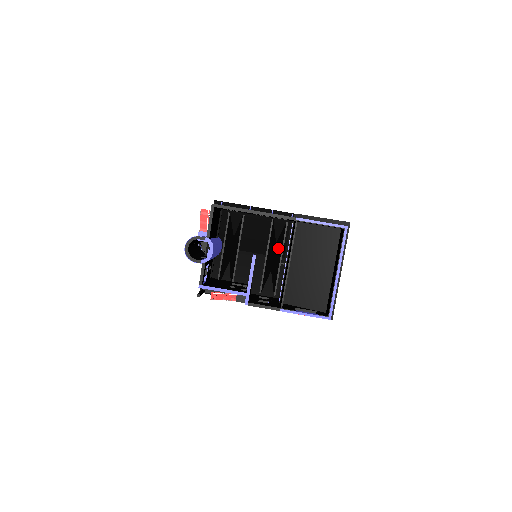
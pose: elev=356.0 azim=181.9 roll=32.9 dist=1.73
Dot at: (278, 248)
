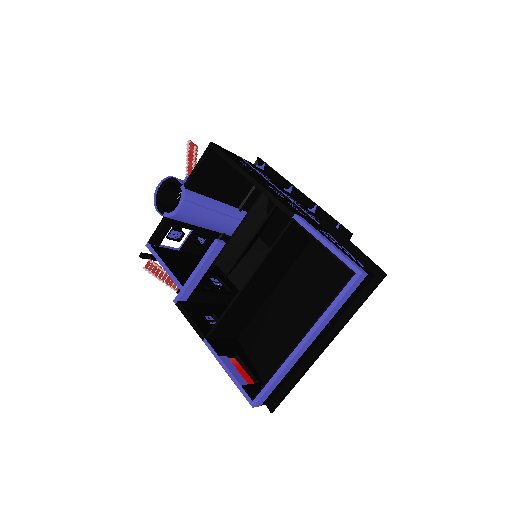
Dot at: occluded
